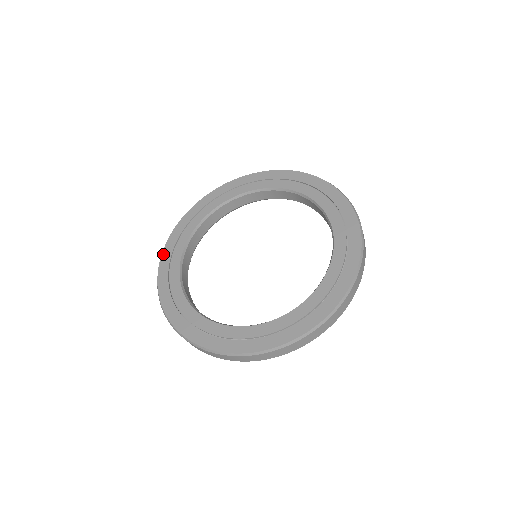
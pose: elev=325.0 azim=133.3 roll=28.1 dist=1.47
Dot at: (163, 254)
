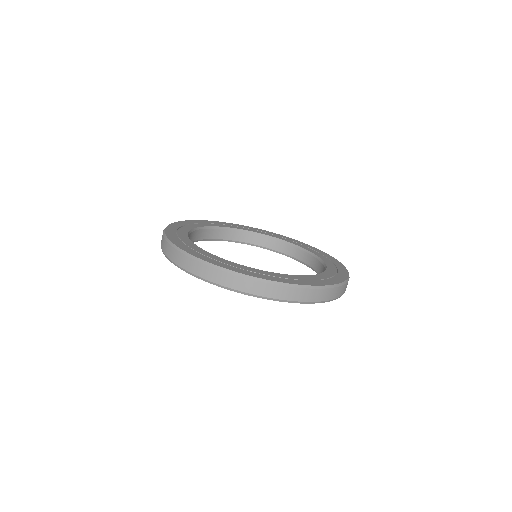
Dot at: (180, 221)
